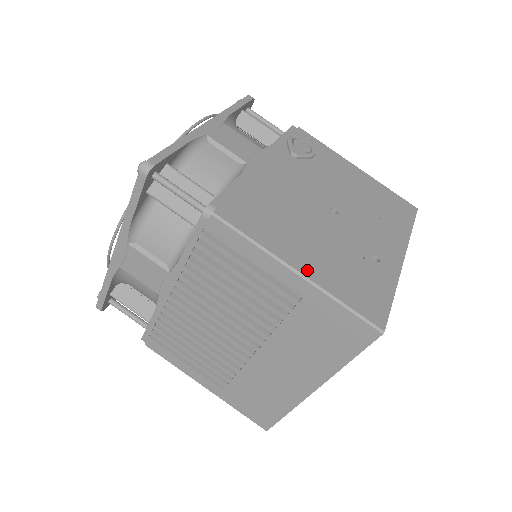
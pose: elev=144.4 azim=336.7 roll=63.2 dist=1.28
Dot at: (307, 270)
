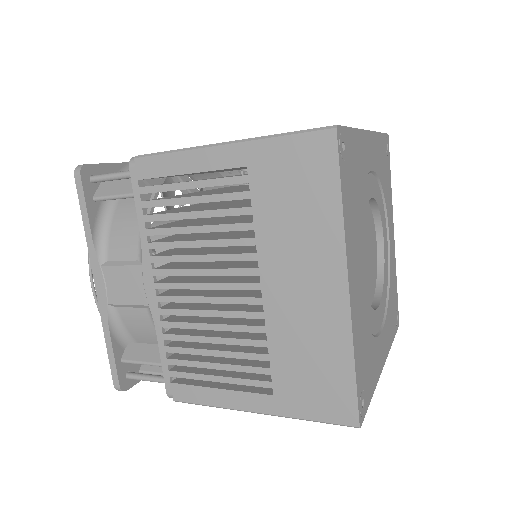
Dot at: occluded
